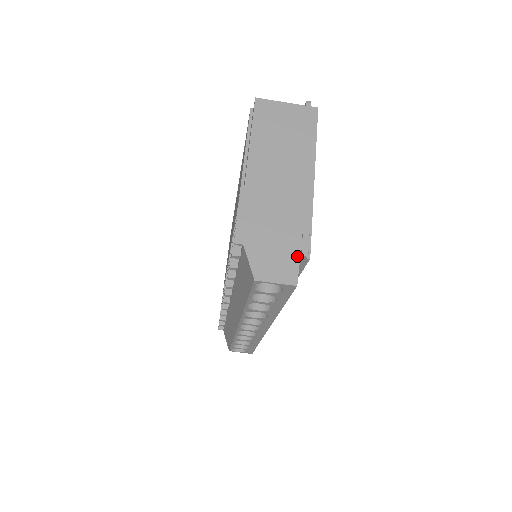
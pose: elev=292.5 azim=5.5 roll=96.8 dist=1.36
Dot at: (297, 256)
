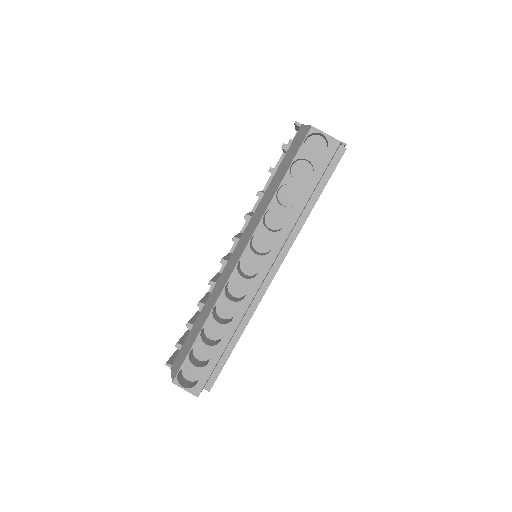
Dot at: occluded
